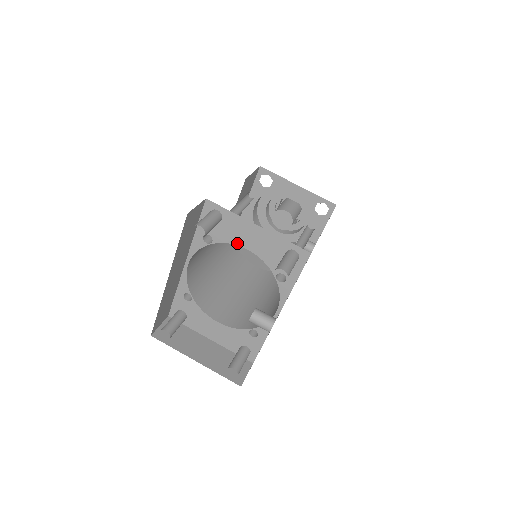
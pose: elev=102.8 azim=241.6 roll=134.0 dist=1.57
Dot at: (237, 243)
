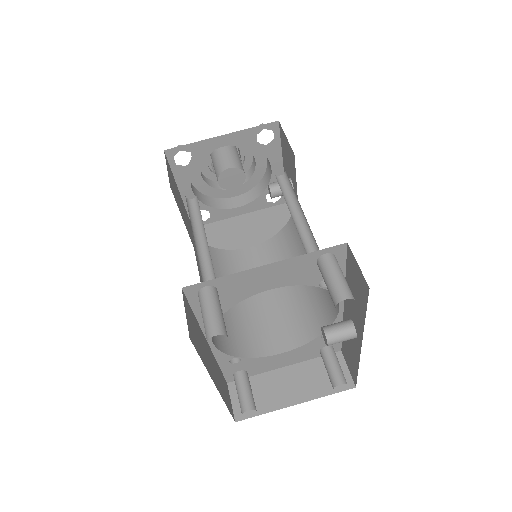
Dot at: (253, 293)
